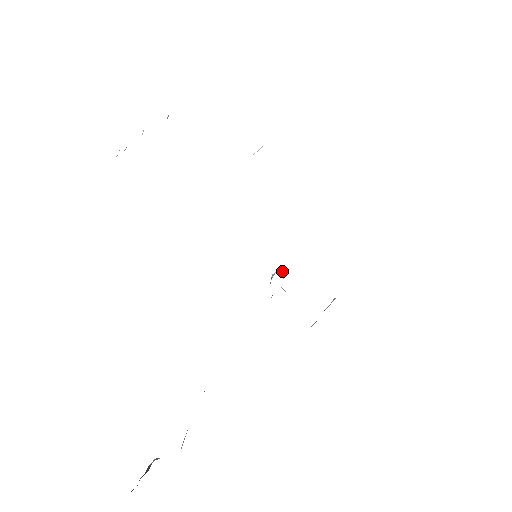
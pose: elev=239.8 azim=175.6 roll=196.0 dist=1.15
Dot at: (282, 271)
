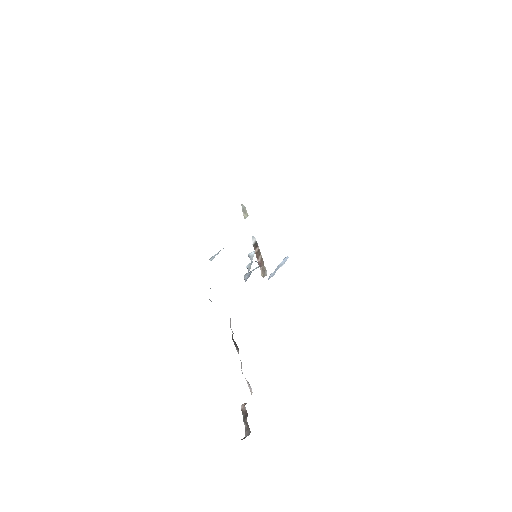
Dot at: occluded
